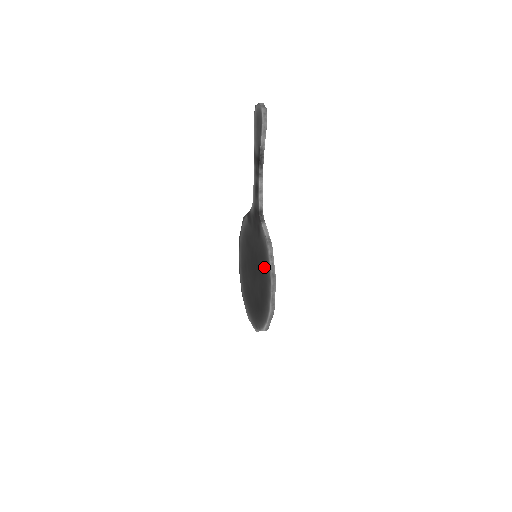
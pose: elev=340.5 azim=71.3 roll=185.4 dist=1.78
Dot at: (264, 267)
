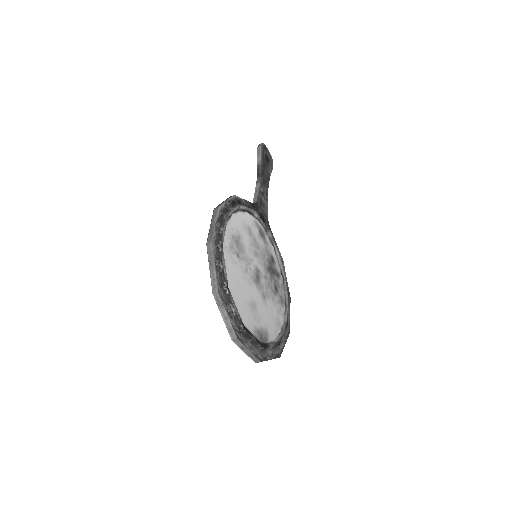
Dot at: occluded
